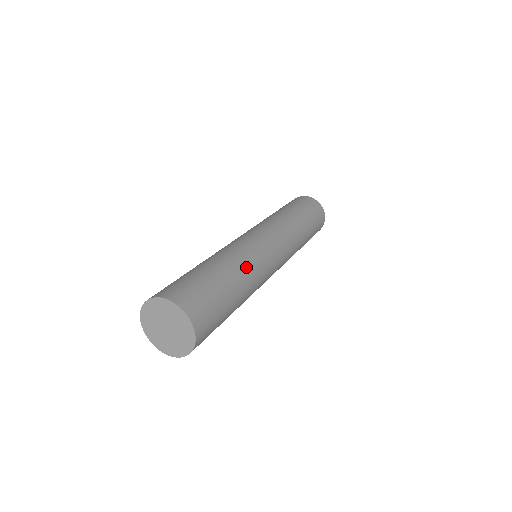
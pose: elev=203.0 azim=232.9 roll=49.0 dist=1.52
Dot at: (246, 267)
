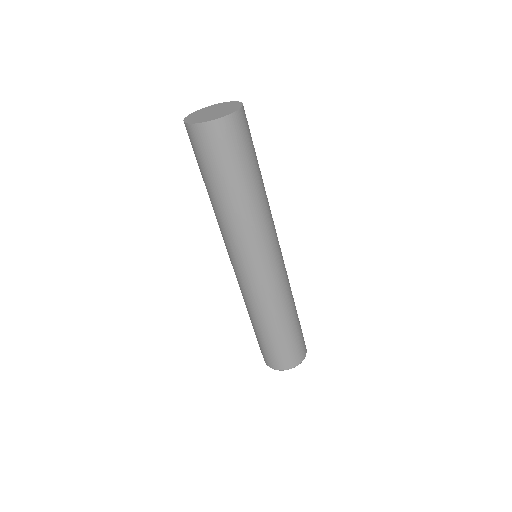
Dot at: occluded
